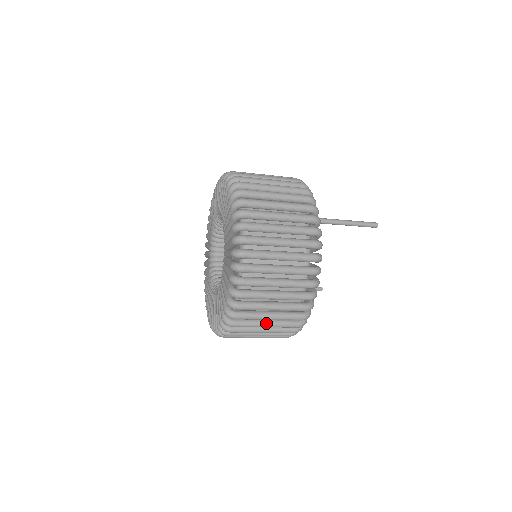
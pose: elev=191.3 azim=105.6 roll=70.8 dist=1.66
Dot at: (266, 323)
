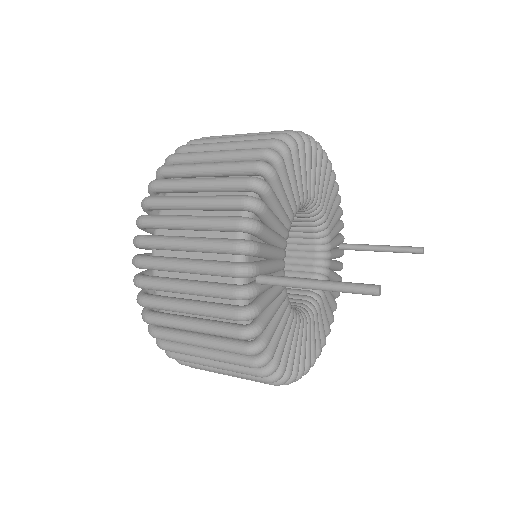
Dot at: occluded
